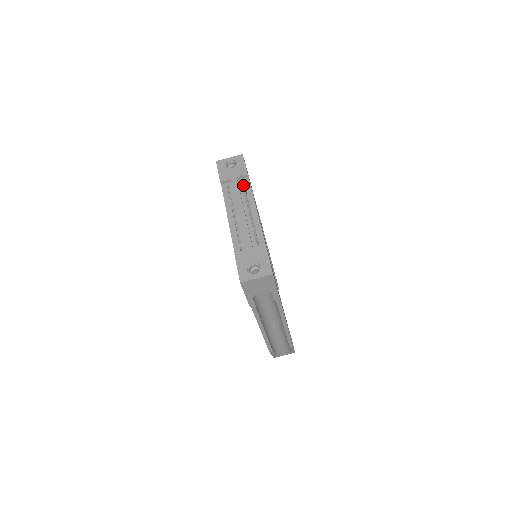
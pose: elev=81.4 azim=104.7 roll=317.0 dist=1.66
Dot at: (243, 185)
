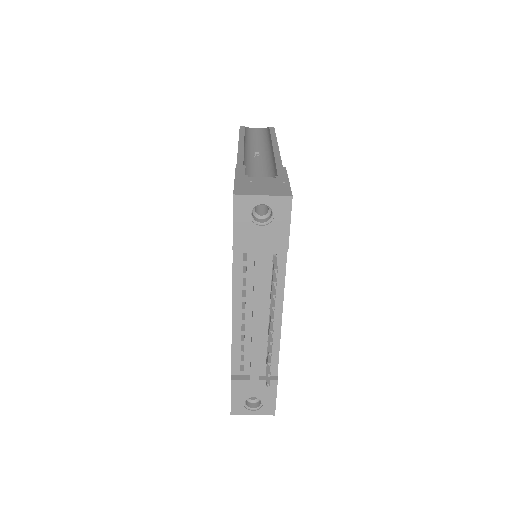
Dot at: occluded
